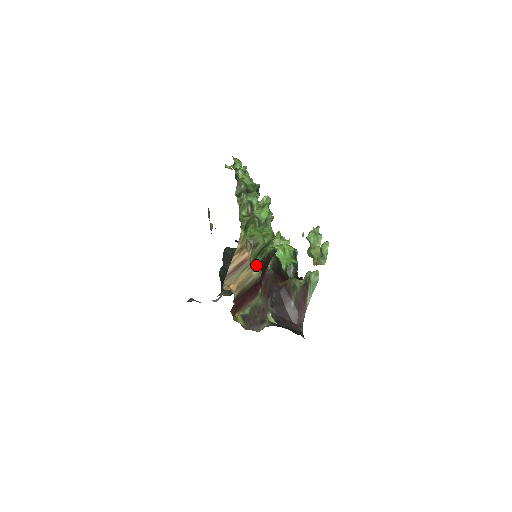
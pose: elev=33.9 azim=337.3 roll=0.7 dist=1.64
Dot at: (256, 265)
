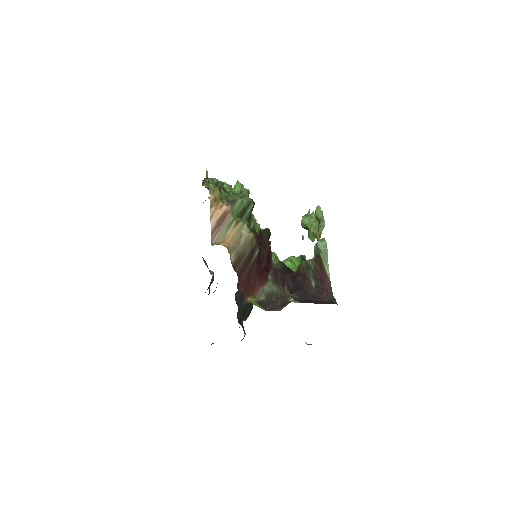
Dot at: (242, 223)
